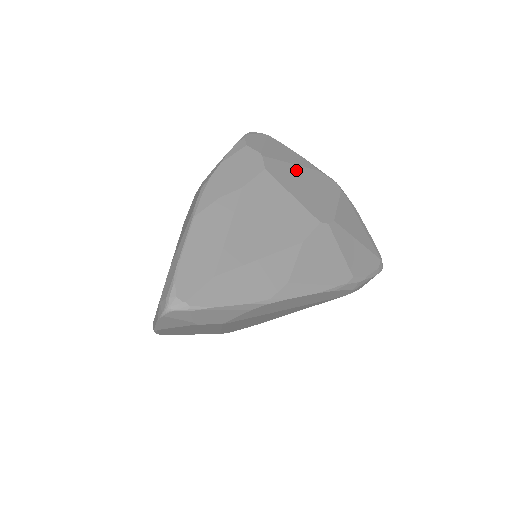
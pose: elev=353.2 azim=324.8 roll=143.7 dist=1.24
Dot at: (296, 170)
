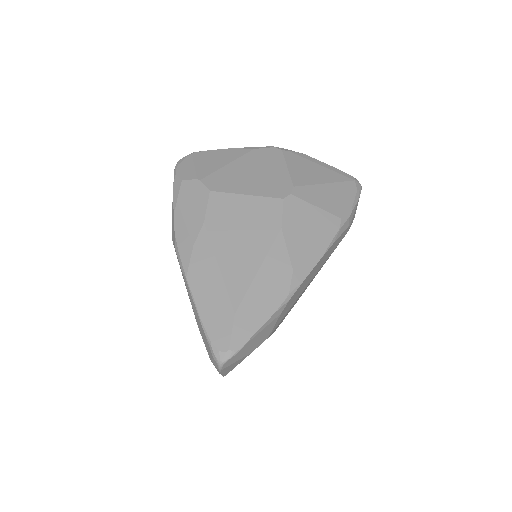
Dot at: (234, 167)
